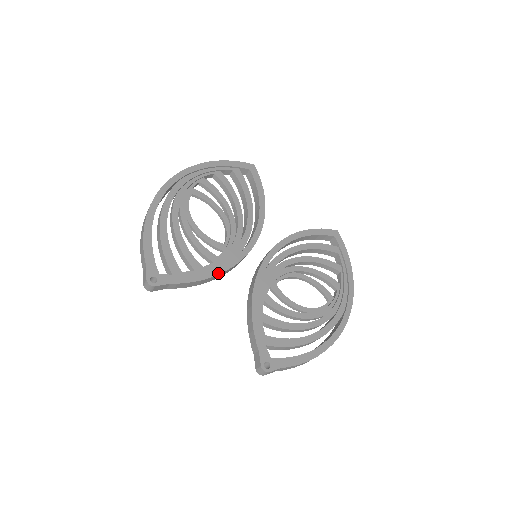
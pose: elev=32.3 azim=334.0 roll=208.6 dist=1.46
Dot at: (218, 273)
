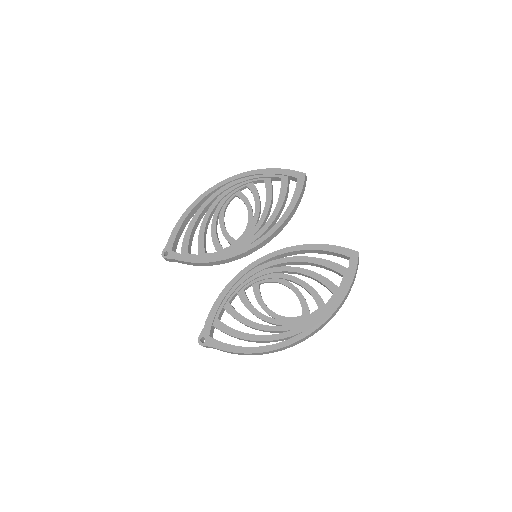
Dot at: (211, 261)
